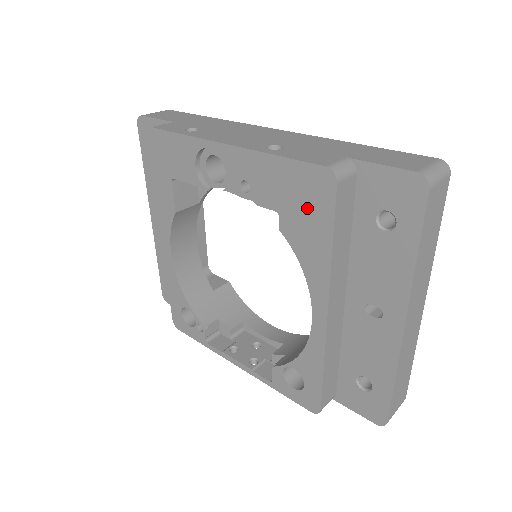
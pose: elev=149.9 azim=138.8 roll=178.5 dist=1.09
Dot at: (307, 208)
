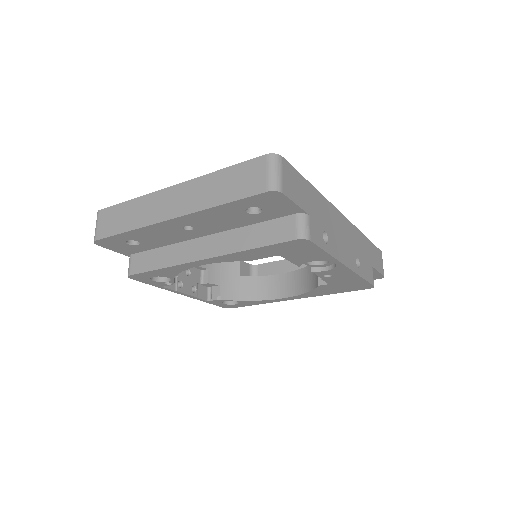
Dot at: (345, 288)
